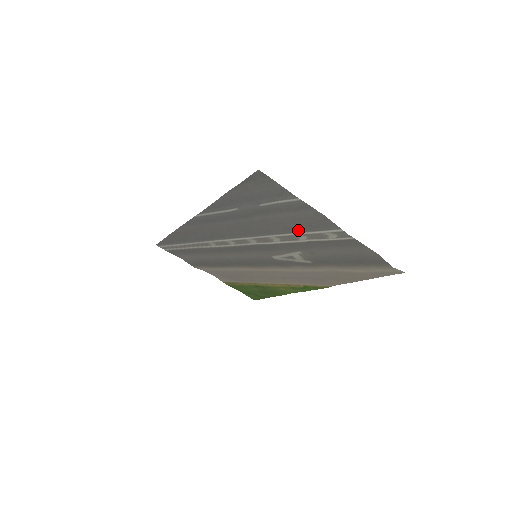
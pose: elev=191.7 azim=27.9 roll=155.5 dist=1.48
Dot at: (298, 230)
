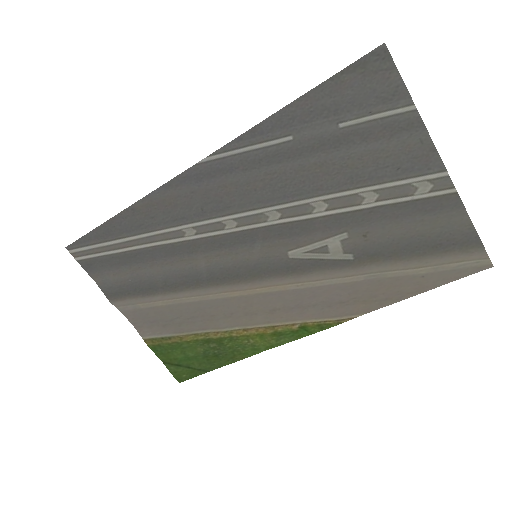
Dot at: (372, 180)
